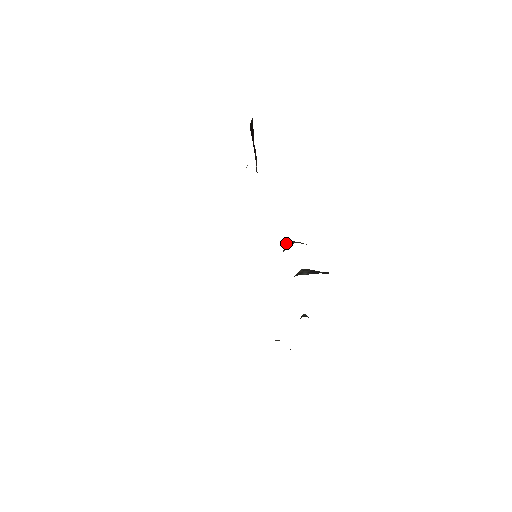
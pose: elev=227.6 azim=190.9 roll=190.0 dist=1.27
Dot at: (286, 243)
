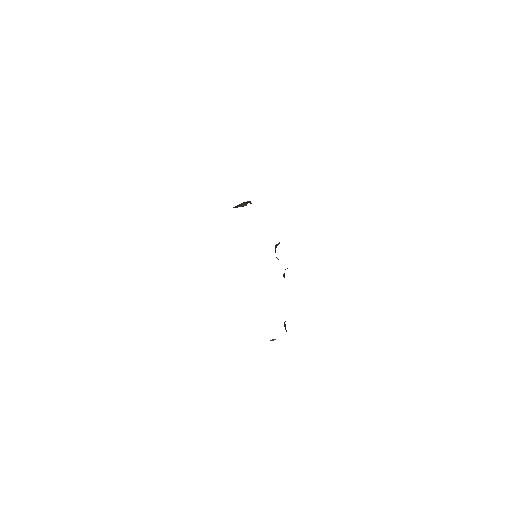
Dot at: (275, 245)
